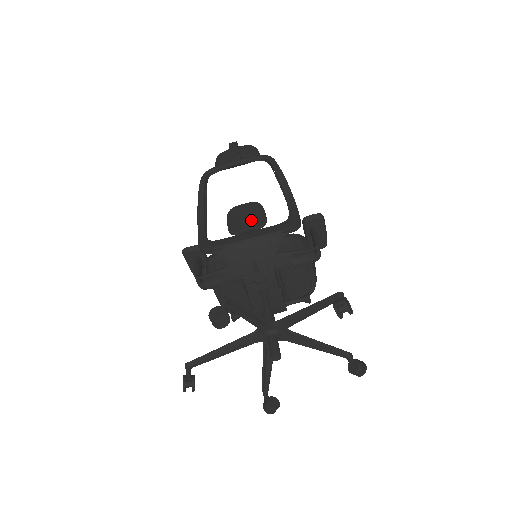
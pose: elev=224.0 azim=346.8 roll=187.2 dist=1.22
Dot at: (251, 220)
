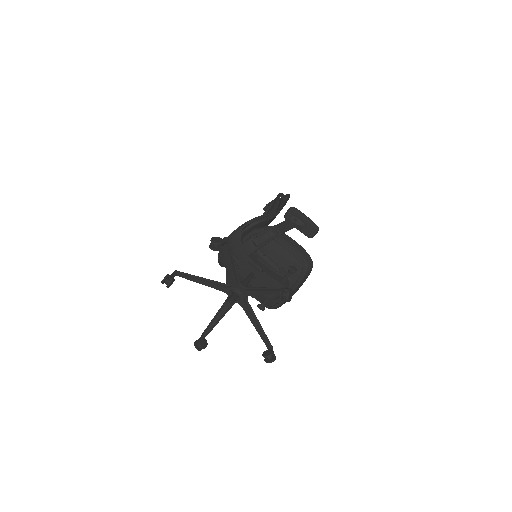
Dot at: occluded
